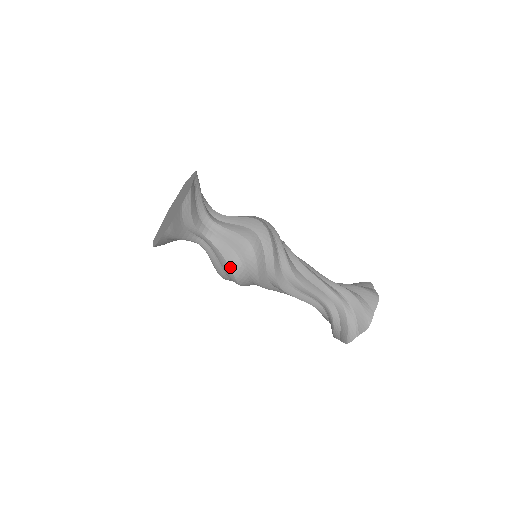
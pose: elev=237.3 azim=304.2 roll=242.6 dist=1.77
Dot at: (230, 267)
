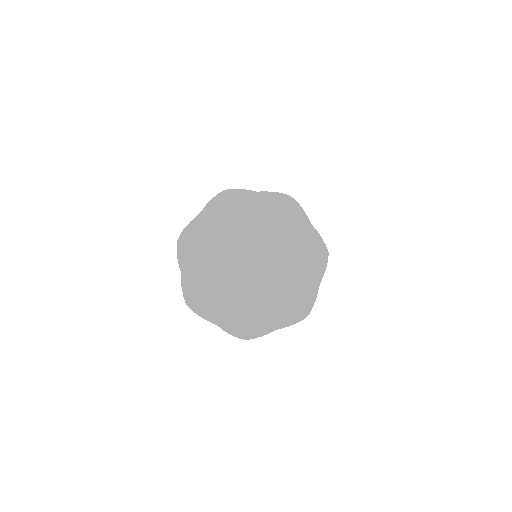
Dot at: occluded
